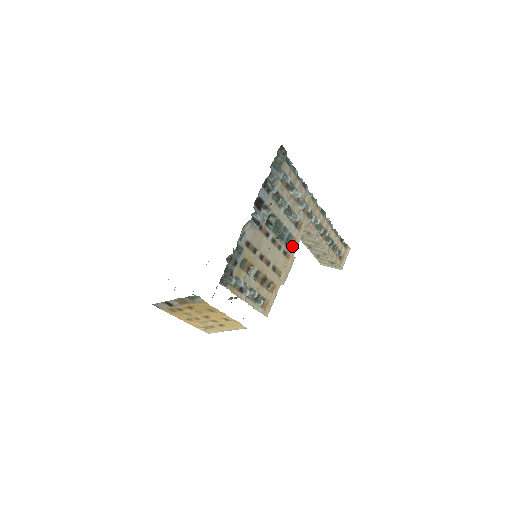
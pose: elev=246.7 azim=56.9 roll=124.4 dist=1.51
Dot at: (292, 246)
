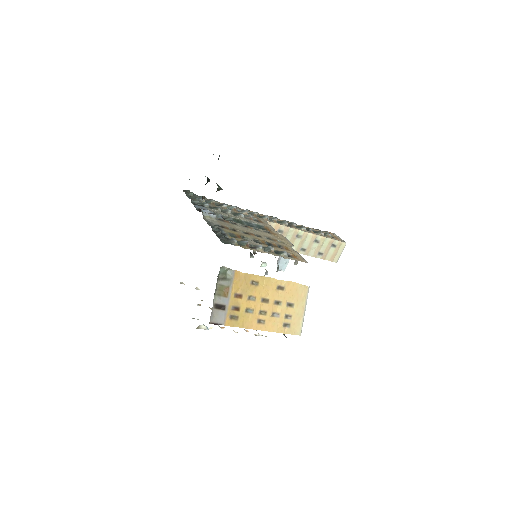
Dot at: (269, 230)
